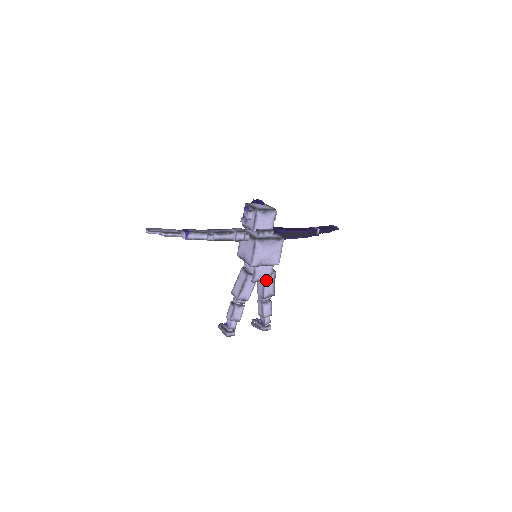
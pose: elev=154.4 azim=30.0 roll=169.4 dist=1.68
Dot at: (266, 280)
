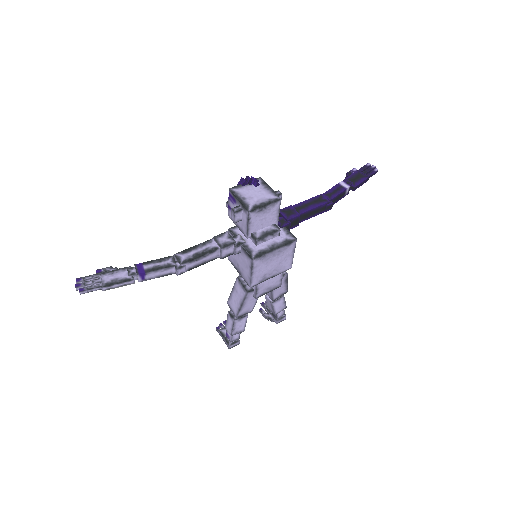
Dot at: (274, 288)
